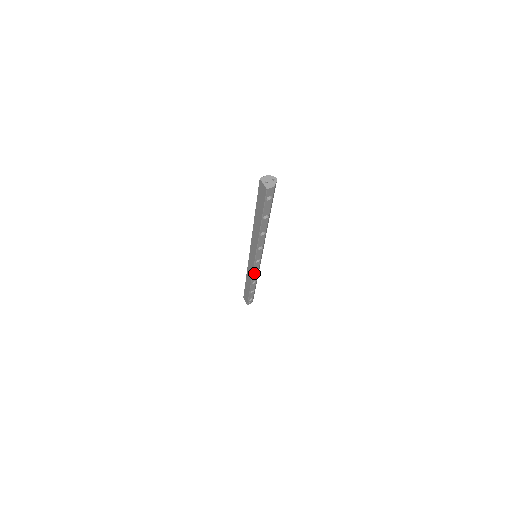
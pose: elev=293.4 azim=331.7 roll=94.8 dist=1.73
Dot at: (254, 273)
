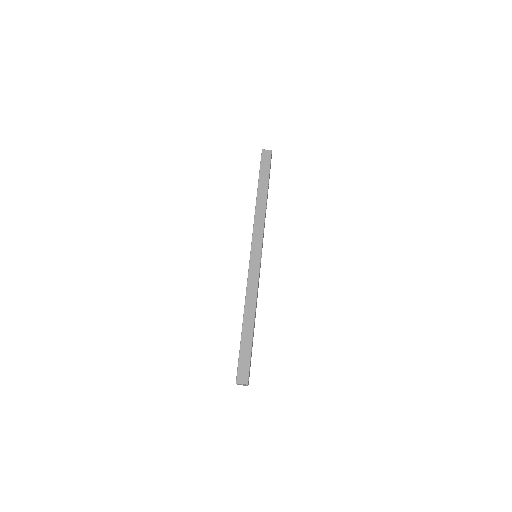
Dot at: (258, 284)
